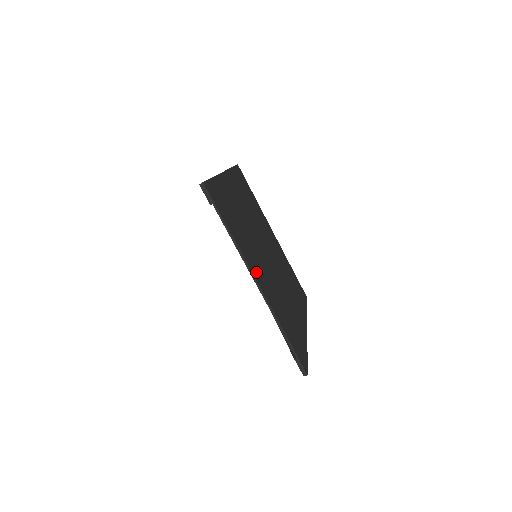
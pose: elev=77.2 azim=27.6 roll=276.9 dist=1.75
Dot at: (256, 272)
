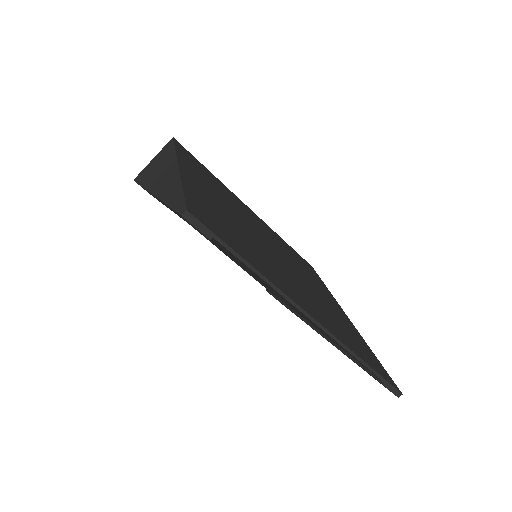
Dot at: (298, 299)
